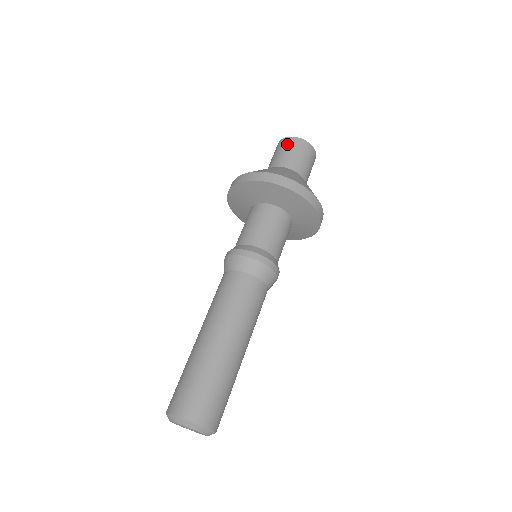
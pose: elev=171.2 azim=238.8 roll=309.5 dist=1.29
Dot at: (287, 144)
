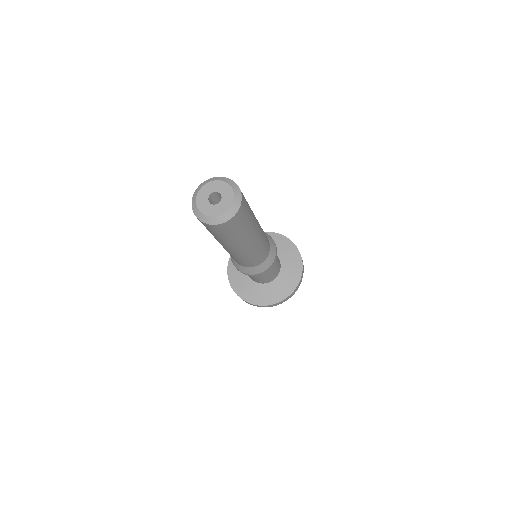
Dot at: occluded
